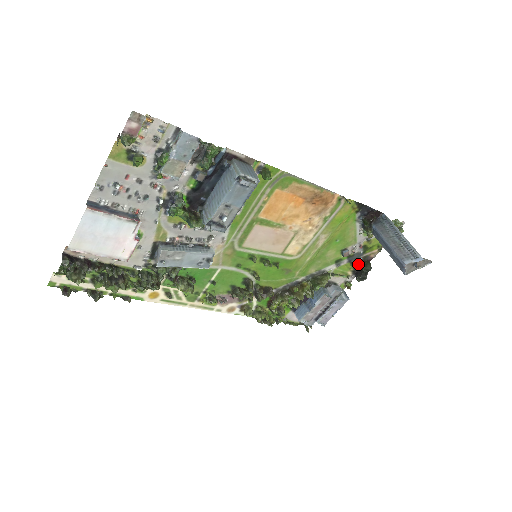
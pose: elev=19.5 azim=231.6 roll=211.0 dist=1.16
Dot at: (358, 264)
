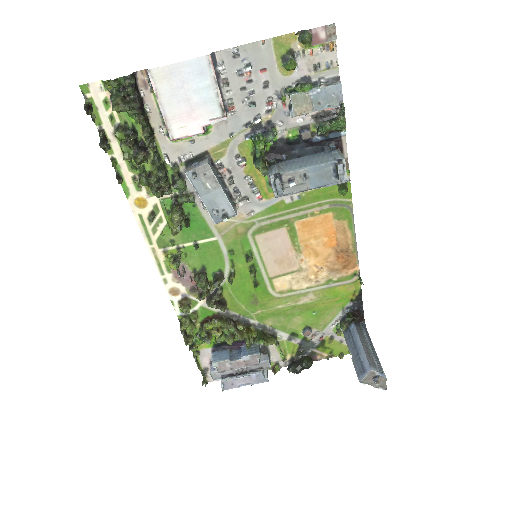
Dot at: (302, 354)
